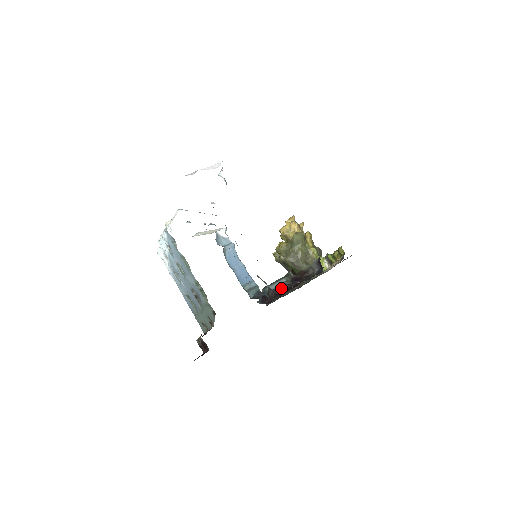
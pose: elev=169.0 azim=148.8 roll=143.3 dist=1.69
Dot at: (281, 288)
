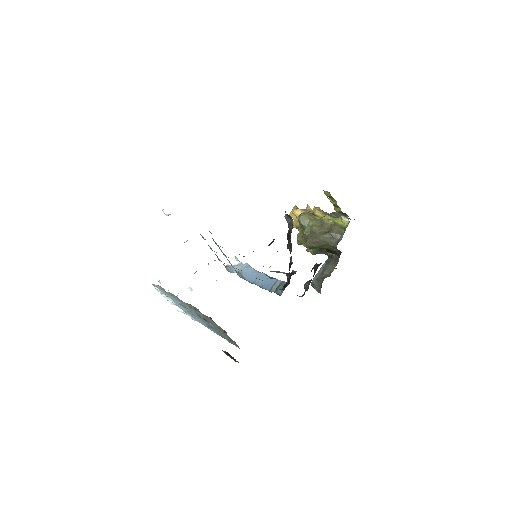
Dot at: (289, 265)
